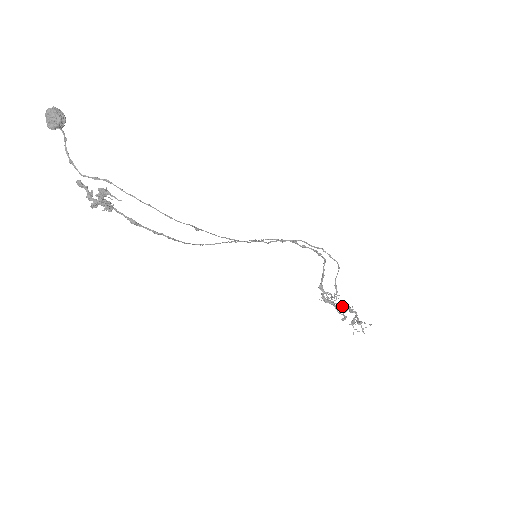
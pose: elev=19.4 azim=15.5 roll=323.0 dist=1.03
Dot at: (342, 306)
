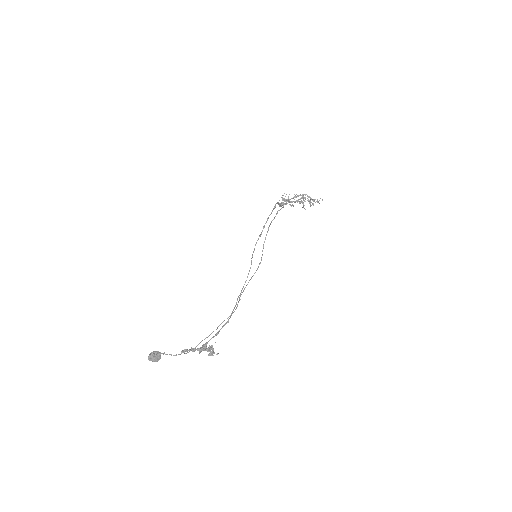
Dot at: (297, 201)
